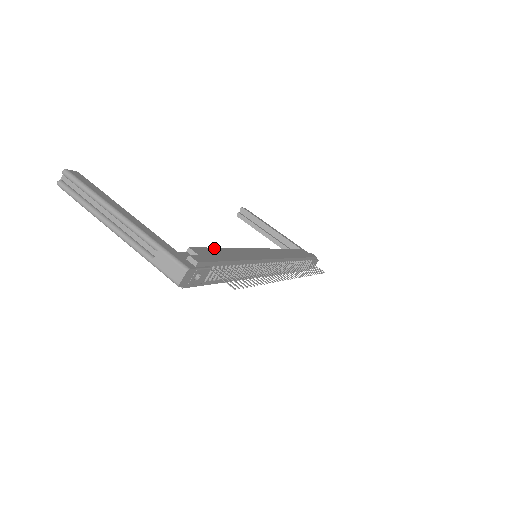
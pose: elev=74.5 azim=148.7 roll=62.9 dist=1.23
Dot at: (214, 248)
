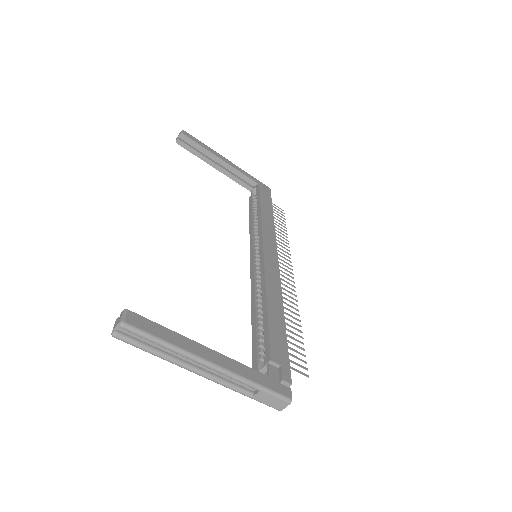
Dot at: (269, 325)
